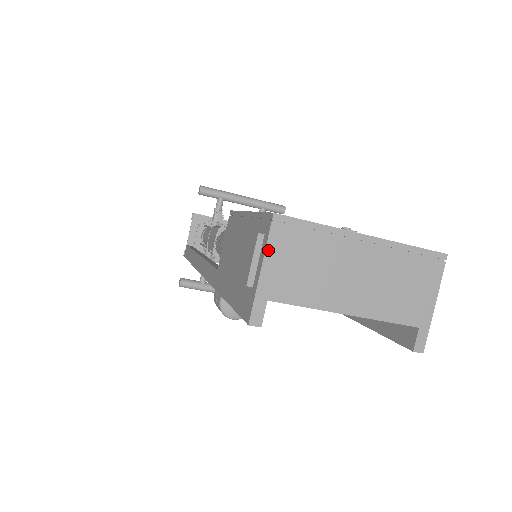
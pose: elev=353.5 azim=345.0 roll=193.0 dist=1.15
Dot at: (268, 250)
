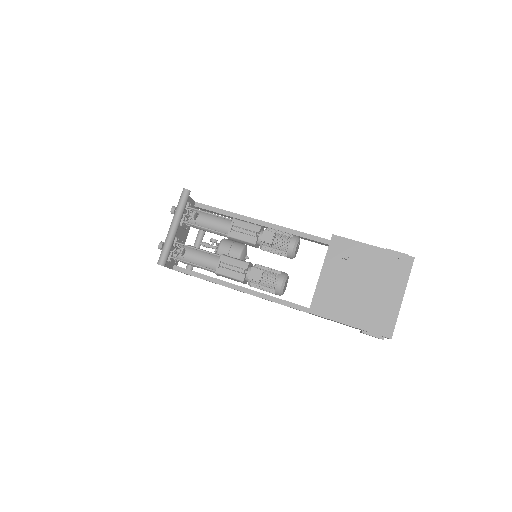
Dot at: occluded
